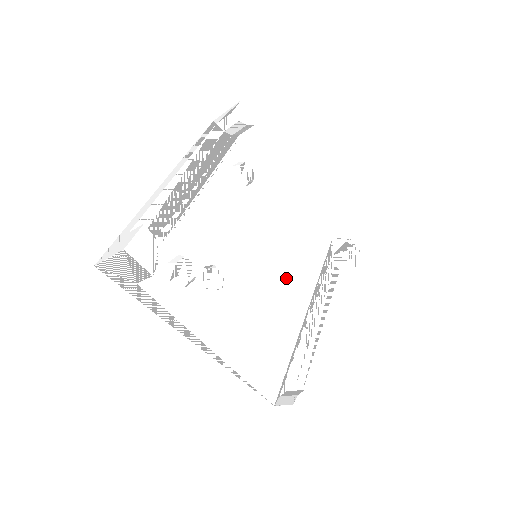
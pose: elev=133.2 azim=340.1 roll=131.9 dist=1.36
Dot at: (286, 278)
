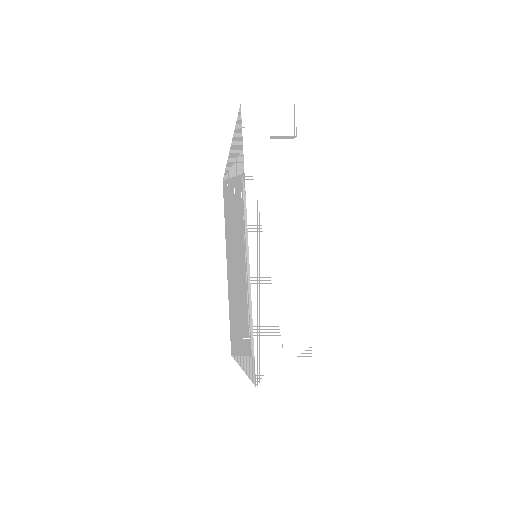
Dot at: occluded
